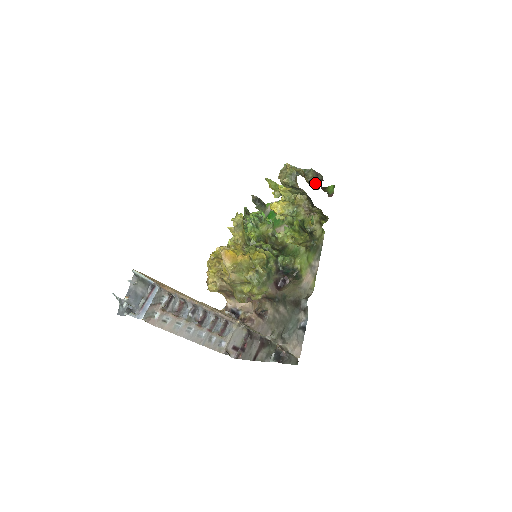
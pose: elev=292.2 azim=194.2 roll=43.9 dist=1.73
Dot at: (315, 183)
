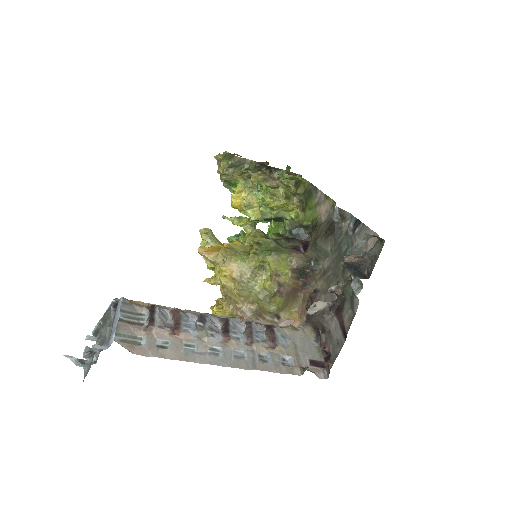
Dot at: occluded
